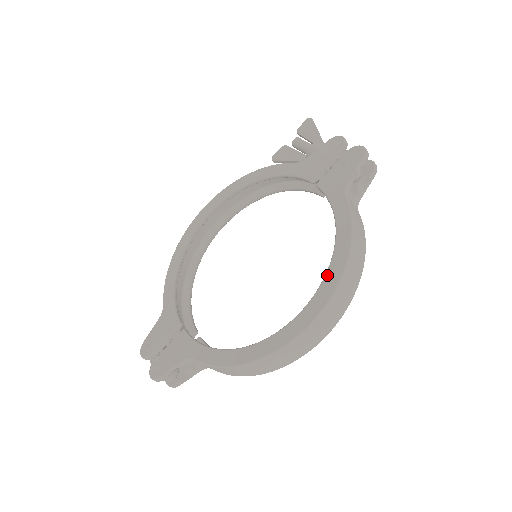
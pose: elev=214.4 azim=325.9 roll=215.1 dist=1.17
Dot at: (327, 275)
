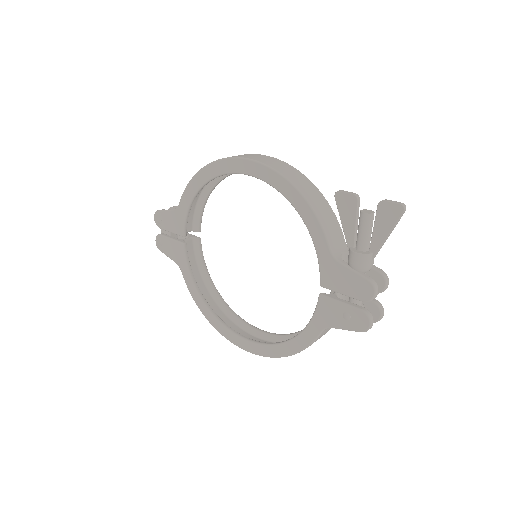
Dot at: (268, 347)
